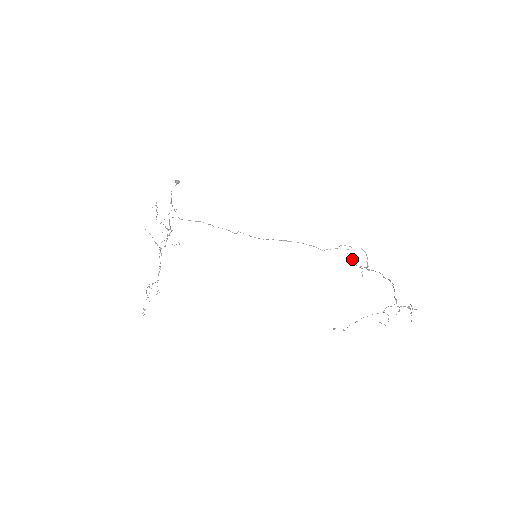
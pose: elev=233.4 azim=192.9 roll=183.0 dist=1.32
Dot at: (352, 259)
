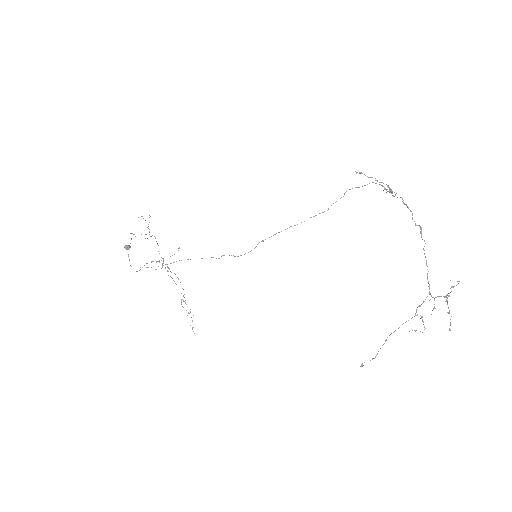
Dot at: occluded
